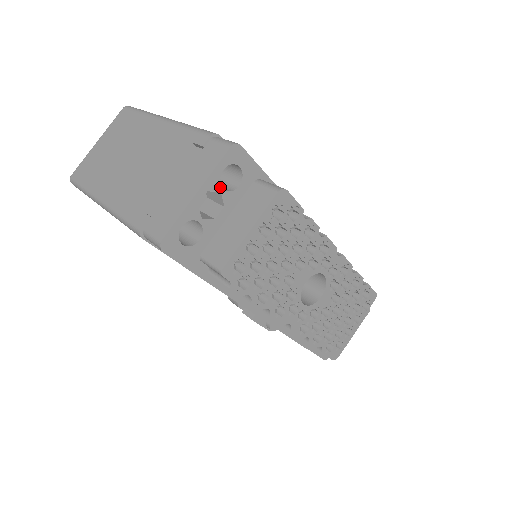
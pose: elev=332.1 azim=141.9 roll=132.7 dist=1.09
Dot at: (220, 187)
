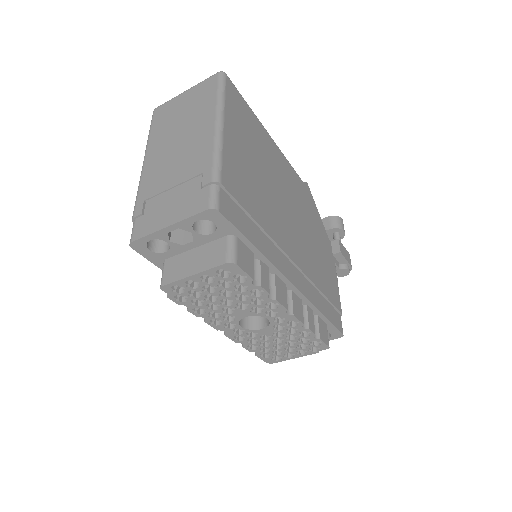
Dot at: (192, 229)
